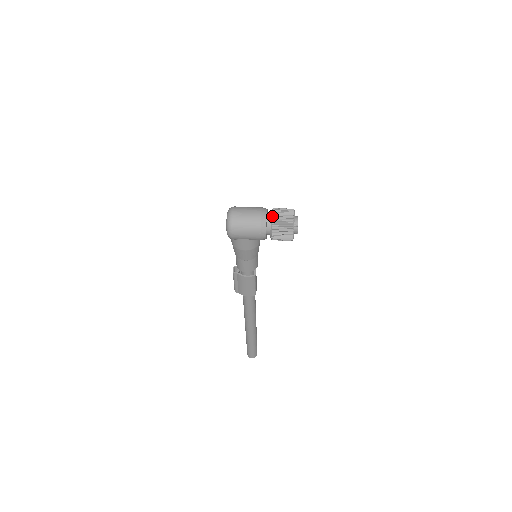
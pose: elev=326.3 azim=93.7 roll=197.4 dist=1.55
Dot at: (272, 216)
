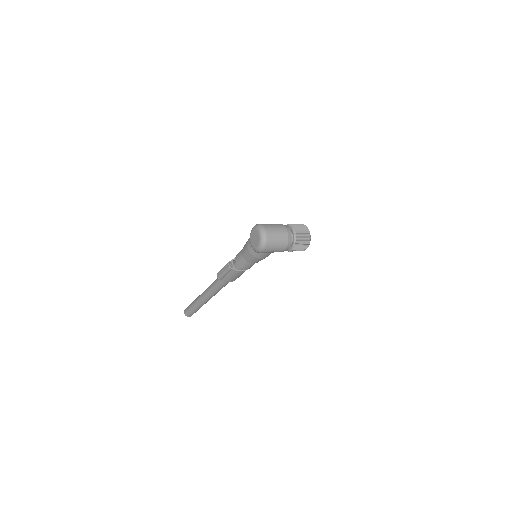
Dot at: (296, 235)
